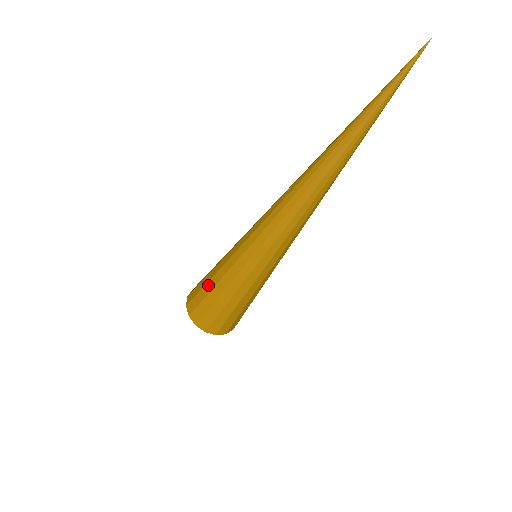
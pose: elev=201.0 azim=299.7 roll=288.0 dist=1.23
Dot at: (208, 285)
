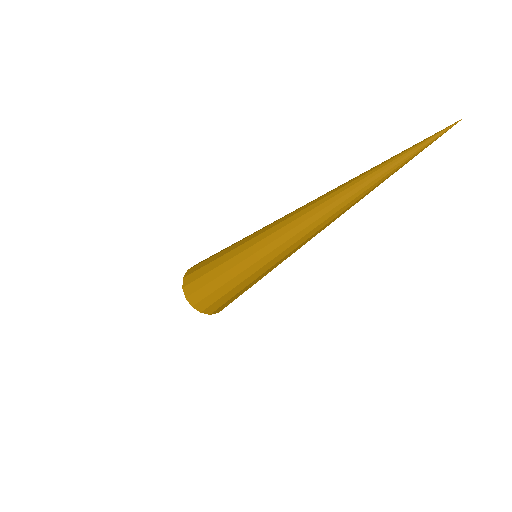
Dot at: (207, 276)
